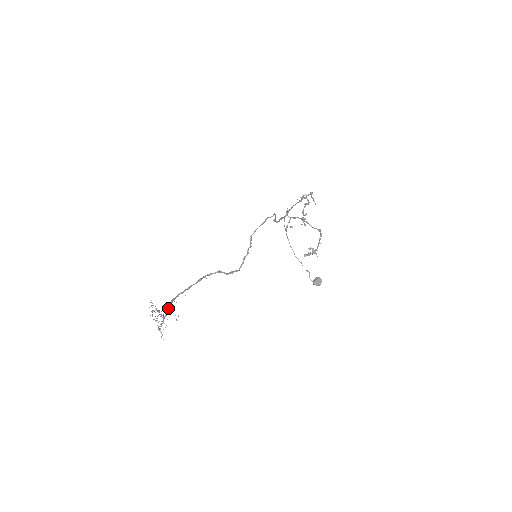
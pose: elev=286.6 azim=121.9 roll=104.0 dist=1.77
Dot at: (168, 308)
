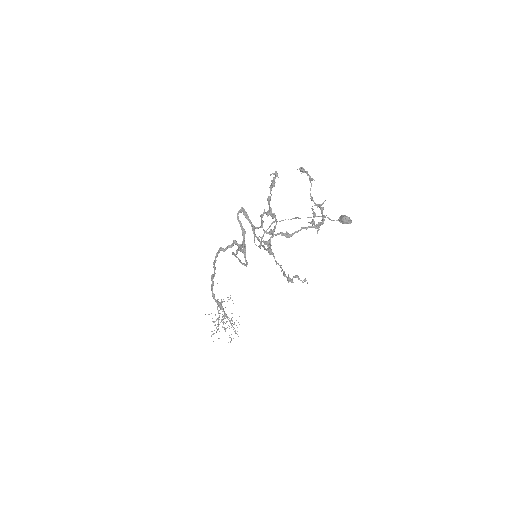
Dot at: occluded
